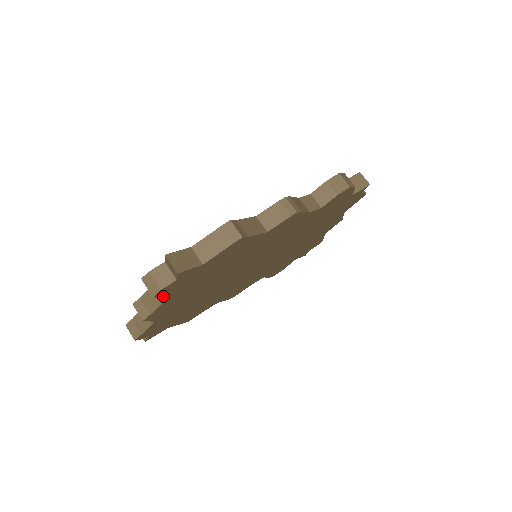
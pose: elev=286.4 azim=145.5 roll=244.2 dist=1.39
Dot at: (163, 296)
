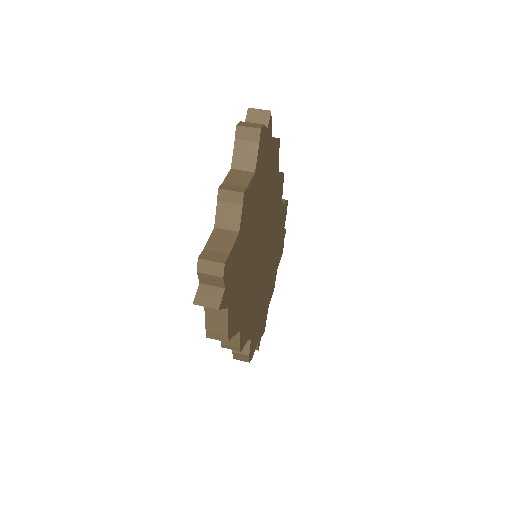
Dot at: (258, 151)
